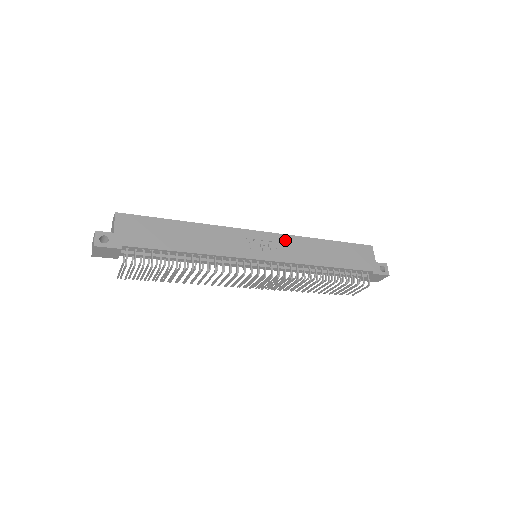
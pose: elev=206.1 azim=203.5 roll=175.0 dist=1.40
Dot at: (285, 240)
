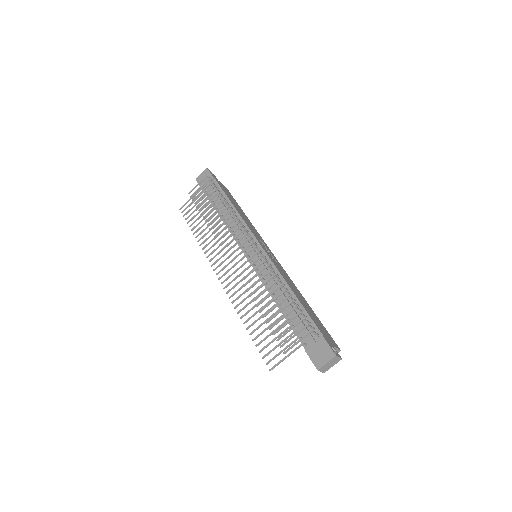
Dot at: (283, 270)
